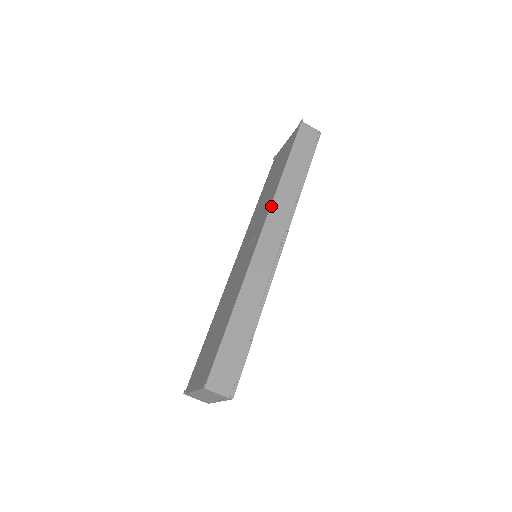
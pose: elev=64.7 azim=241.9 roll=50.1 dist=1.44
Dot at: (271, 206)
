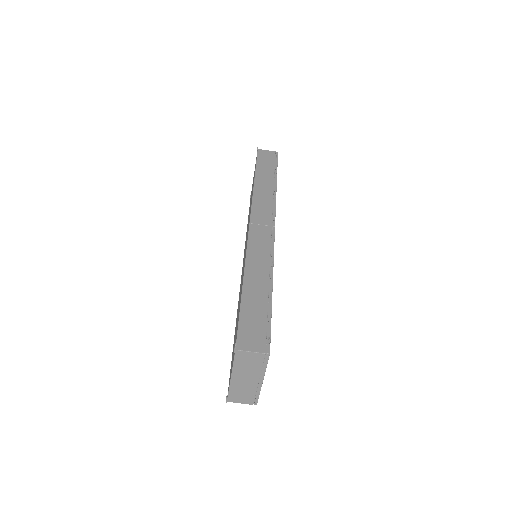
Dot at: (252, 204)
